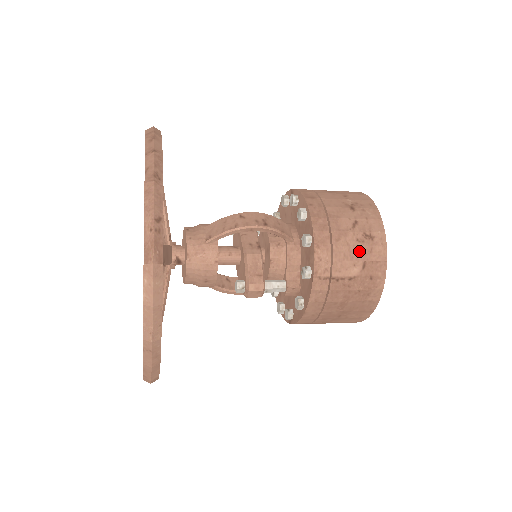
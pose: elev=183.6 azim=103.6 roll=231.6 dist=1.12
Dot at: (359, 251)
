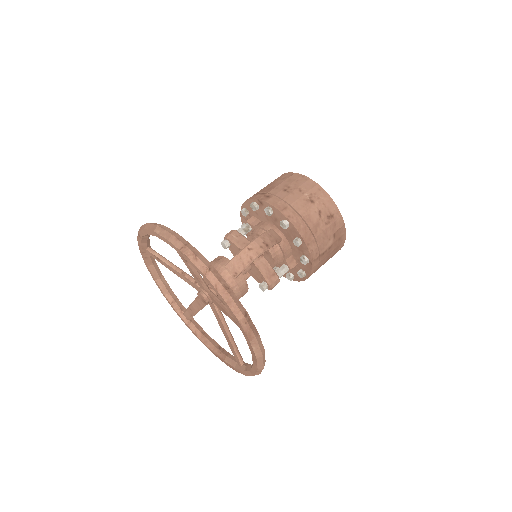
Dot at: (329, 230)
